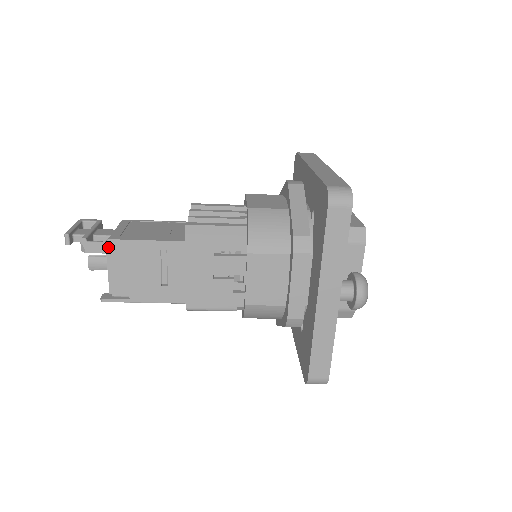
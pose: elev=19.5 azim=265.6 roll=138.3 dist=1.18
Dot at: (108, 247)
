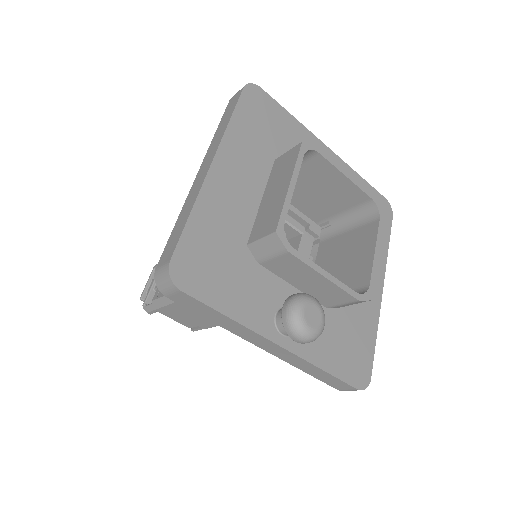
Dot at: (154, 308)
